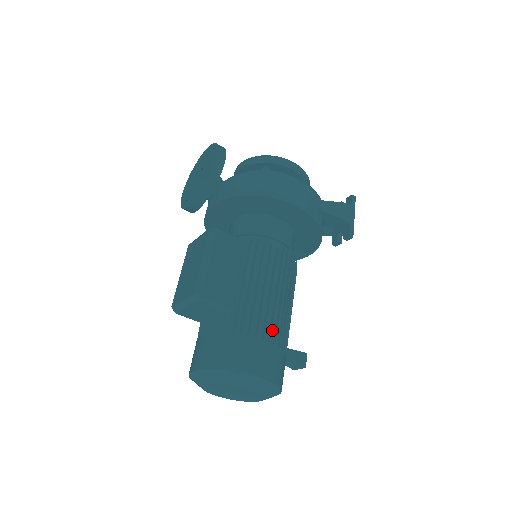
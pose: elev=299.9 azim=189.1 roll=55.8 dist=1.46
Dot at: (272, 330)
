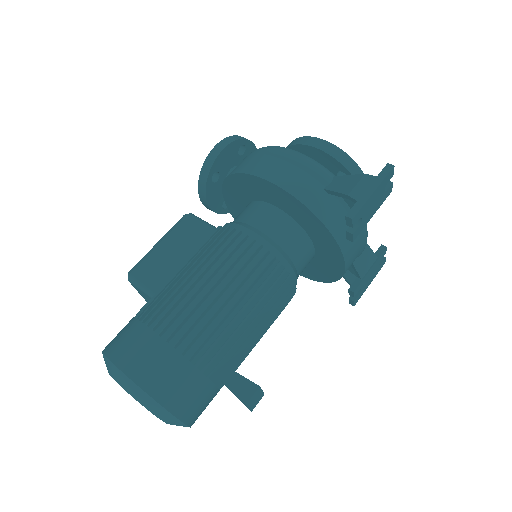
Dot at: (169, 321)
